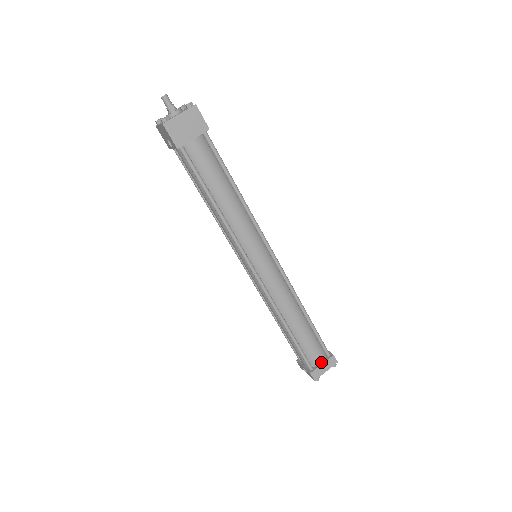
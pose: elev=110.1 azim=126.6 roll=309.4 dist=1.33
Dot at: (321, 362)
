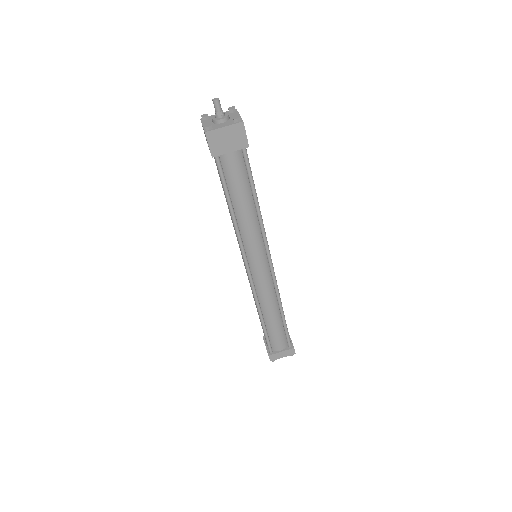
Dot at: (281, 350)
